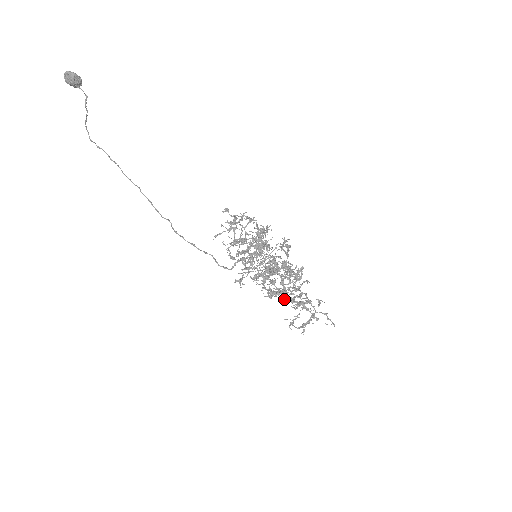
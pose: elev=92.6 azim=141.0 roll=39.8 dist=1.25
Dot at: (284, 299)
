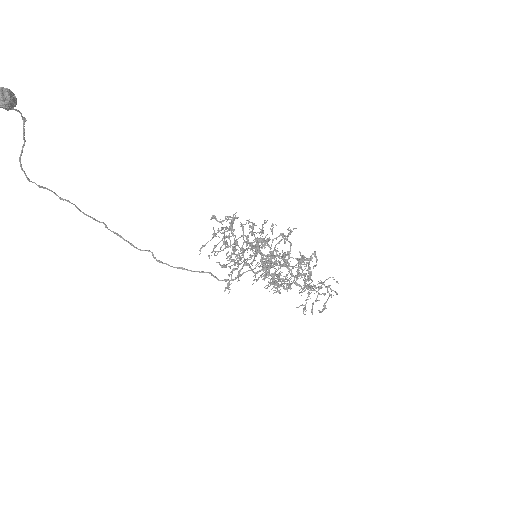
Dot at: occluded
